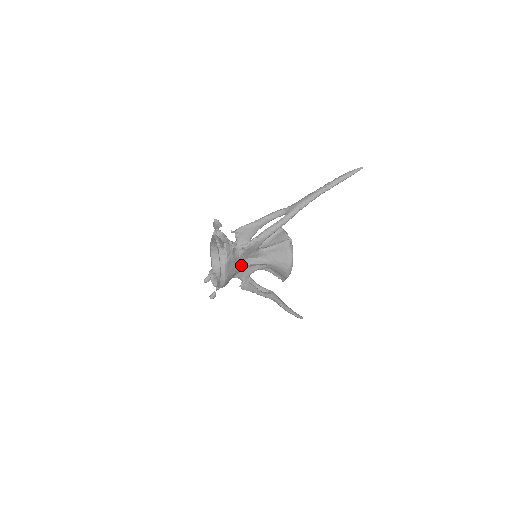
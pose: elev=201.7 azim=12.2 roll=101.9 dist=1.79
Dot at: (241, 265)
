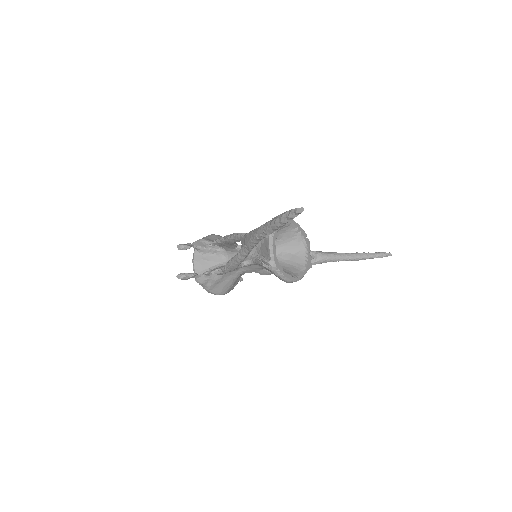
Dot at: (238, 273)
